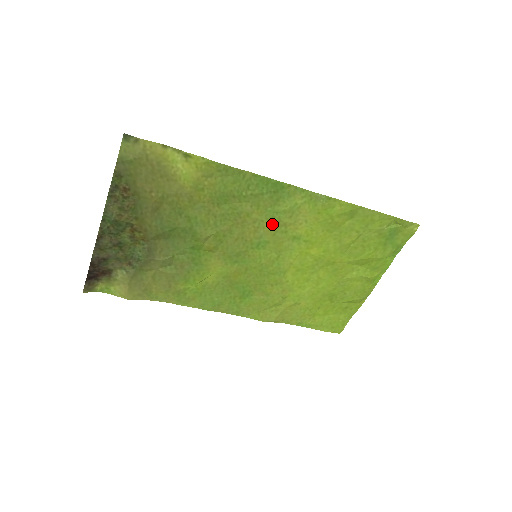
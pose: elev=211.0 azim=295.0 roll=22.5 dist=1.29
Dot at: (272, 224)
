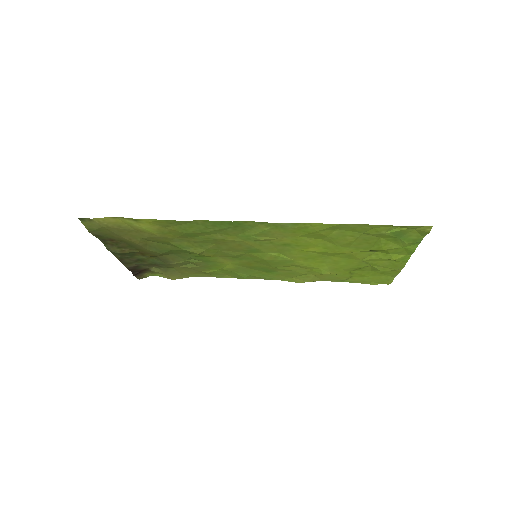
Dot at: (252, 241)
